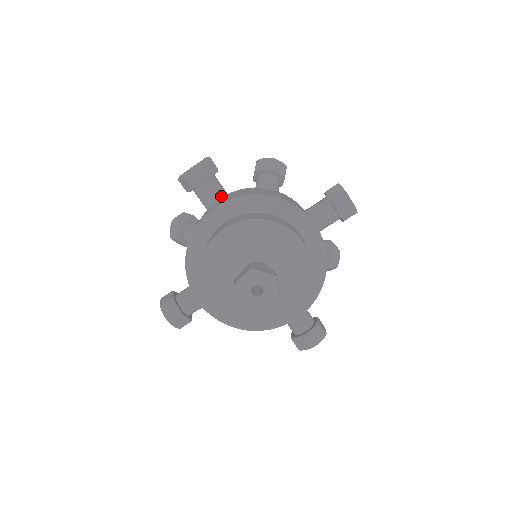
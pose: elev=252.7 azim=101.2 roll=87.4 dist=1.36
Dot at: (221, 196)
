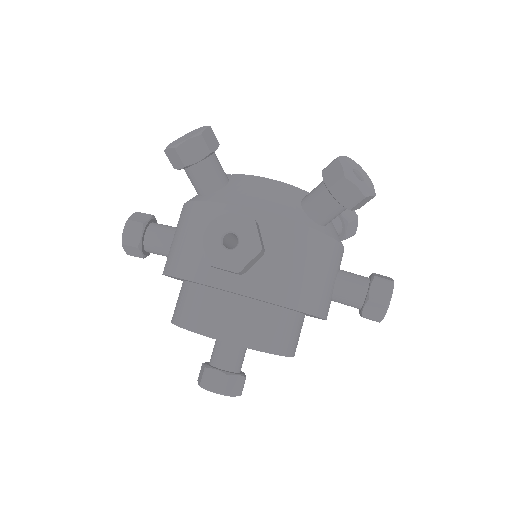
Dot at: occluded
